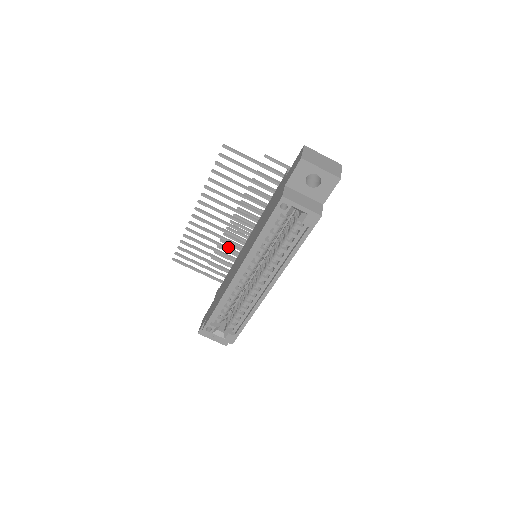
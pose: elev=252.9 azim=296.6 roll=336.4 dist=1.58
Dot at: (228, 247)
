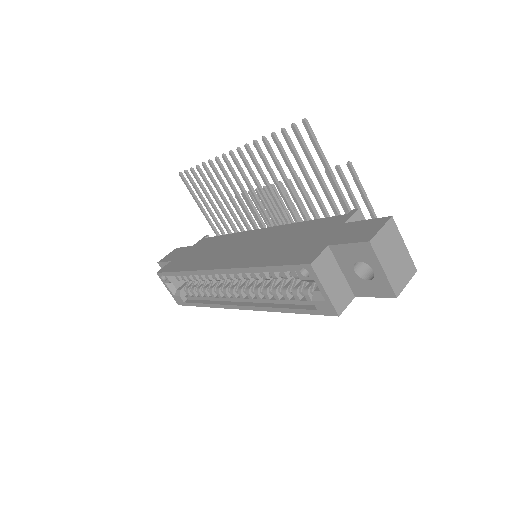
Dot at: (241, 212)
